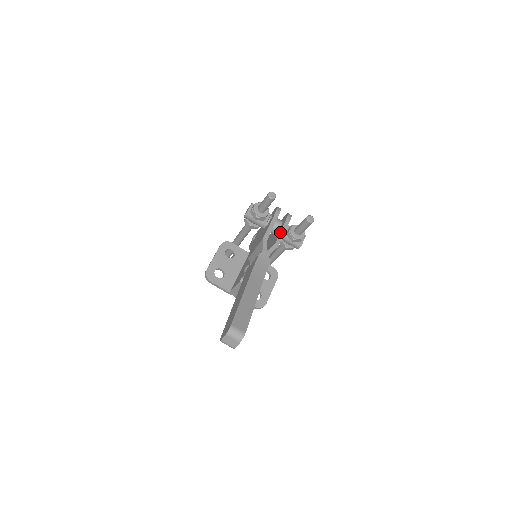
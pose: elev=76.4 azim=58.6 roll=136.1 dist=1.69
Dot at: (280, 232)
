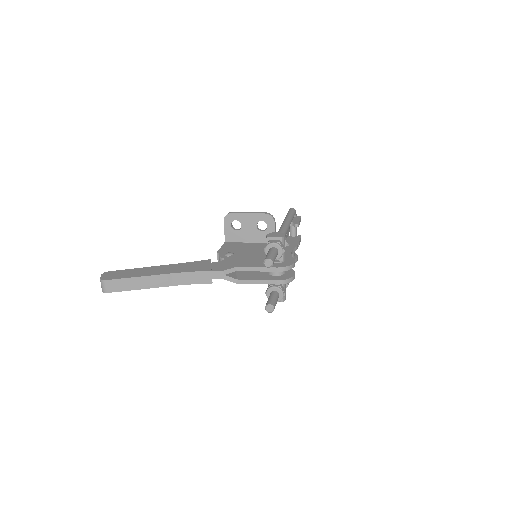
Dot at: (255, 280)
